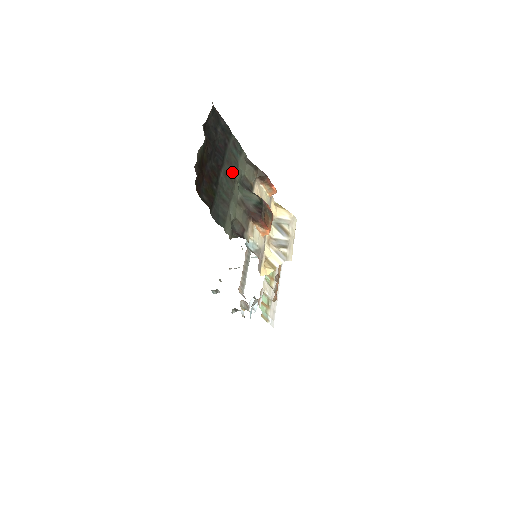
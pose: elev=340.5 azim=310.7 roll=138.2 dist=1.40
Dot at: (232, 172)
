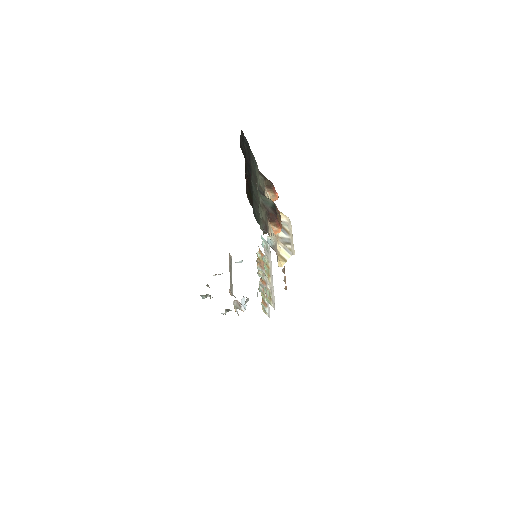
Dot at: (255, 180)
